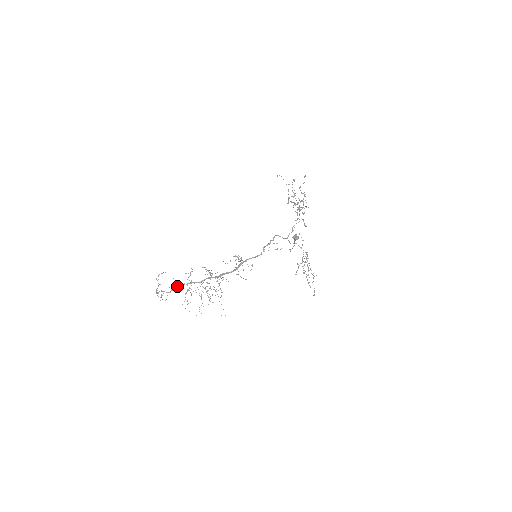
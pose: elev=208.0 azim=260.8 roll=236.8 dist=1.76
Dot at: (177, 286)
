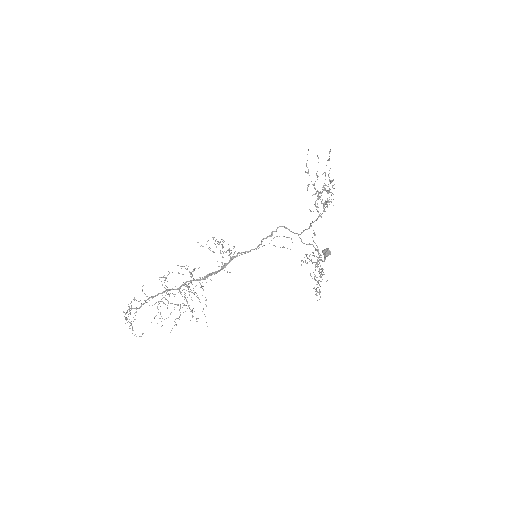
Dot at: (147, 296)
